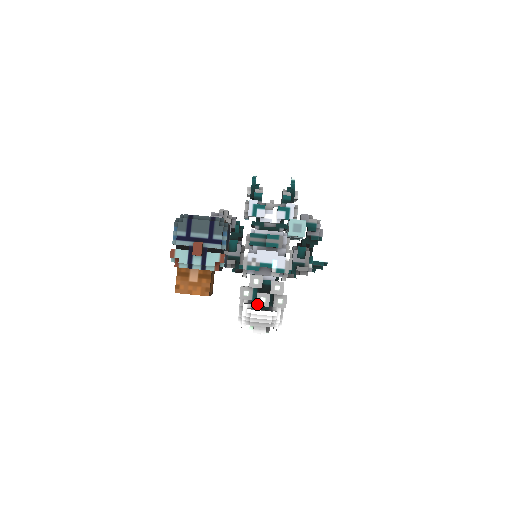
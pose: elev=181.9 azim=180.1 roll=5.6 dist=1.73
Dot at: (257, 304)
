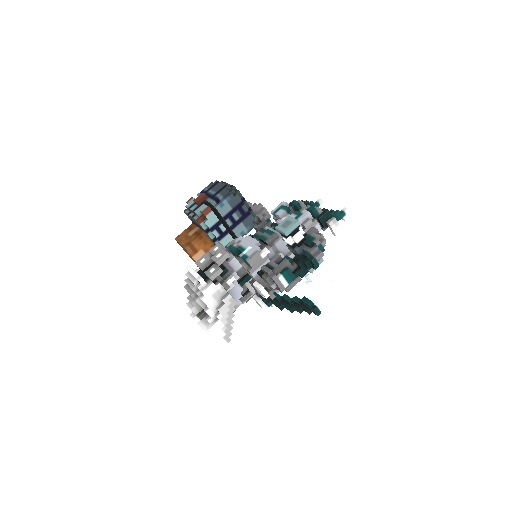
Dot at: (196, 262)
